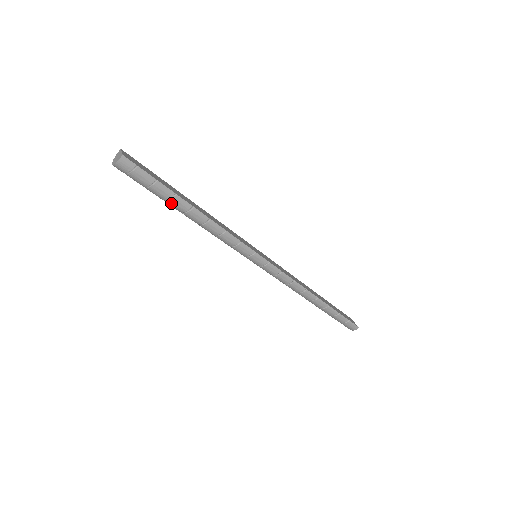
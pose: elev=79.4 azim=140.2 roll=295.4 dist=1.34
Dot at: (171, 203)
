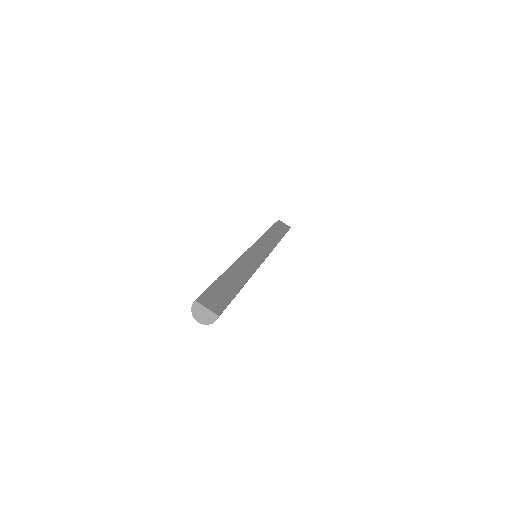
Dot at: occluded
